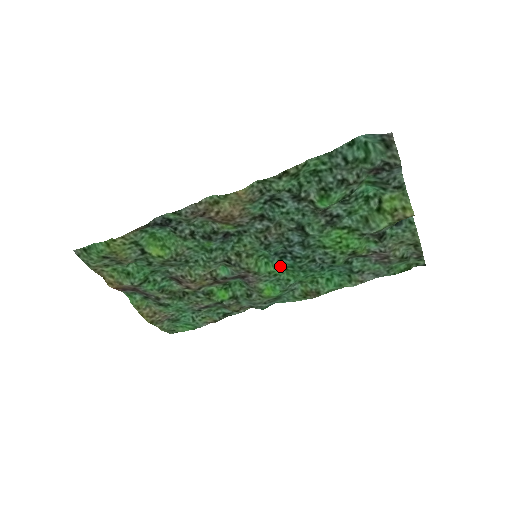
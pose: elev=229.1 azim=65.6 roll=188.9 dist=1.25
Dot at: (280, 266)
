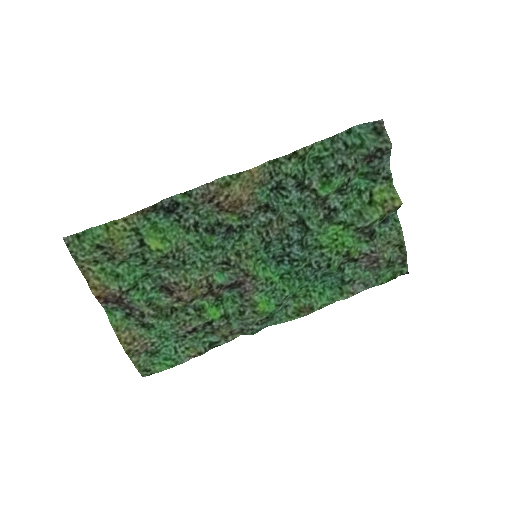
Dot at: (277, 272)
